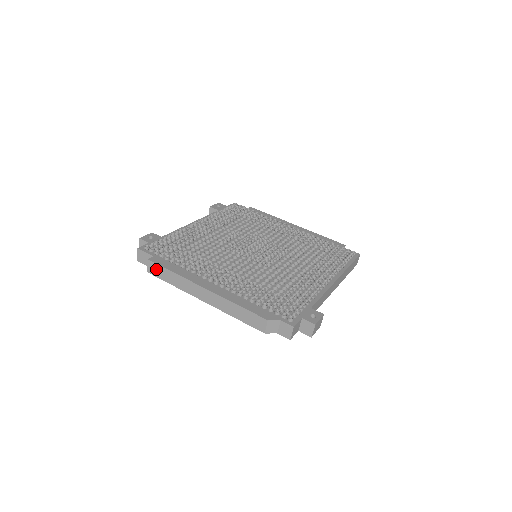
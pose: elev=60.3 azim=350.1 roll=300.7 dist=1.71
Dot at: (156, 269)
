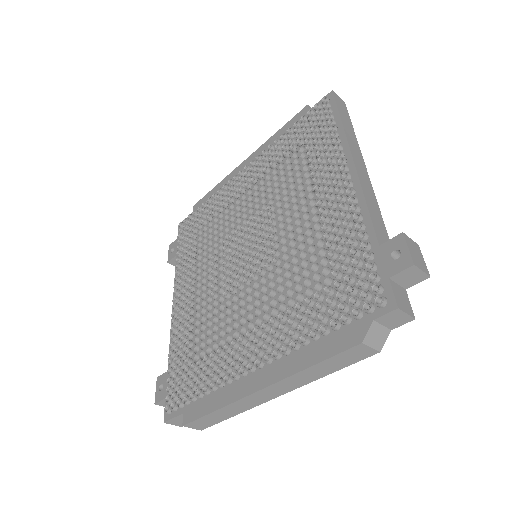
Dot at: (201, 423)
